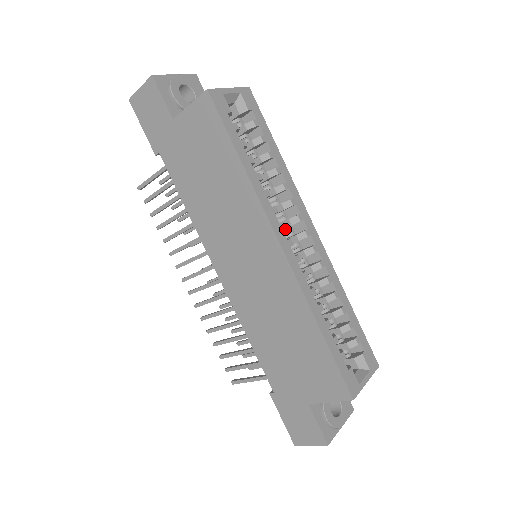
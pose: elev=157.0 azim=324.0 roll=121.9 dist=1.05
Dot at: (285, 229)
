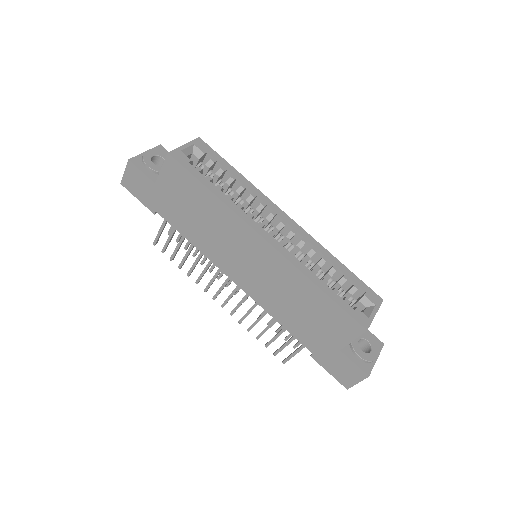
Dot at: (267, 227)
